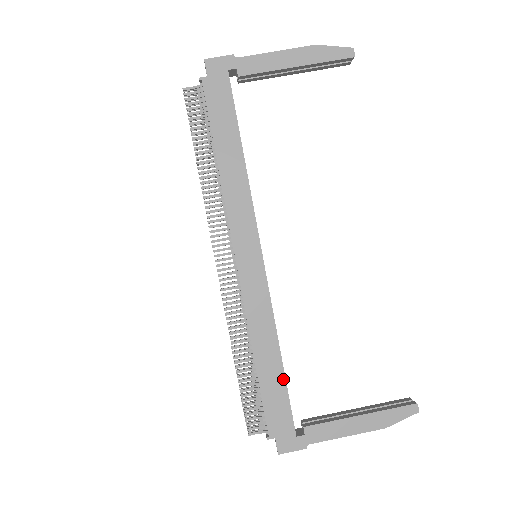
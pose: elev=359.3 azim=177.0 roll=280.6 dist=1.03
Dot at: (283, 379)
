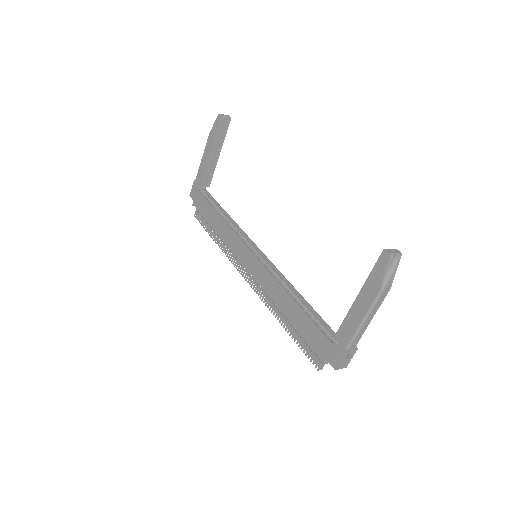
Dot at: (304, 314)
